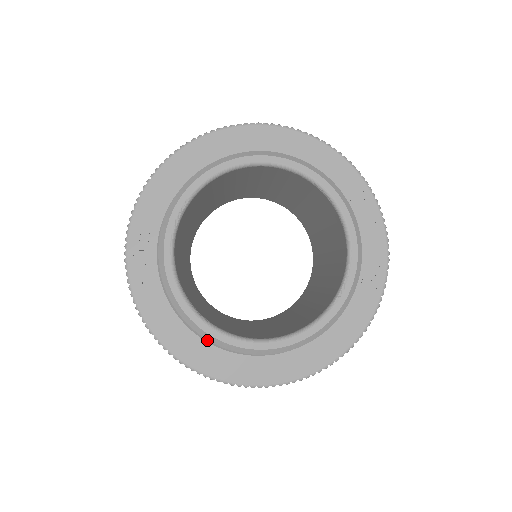
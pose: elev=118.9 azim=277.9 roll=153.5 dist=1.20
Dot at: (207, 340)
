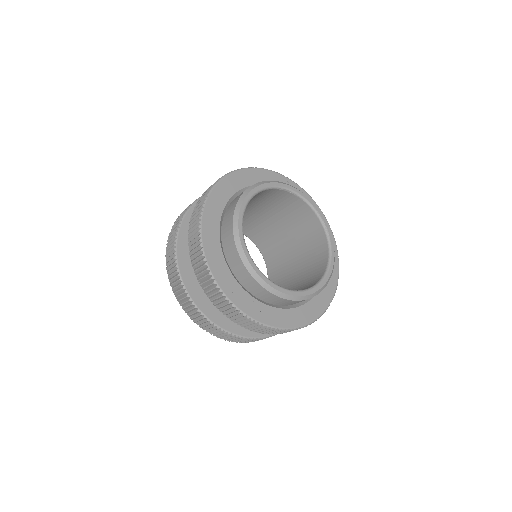
Dot at: (294, 307)
